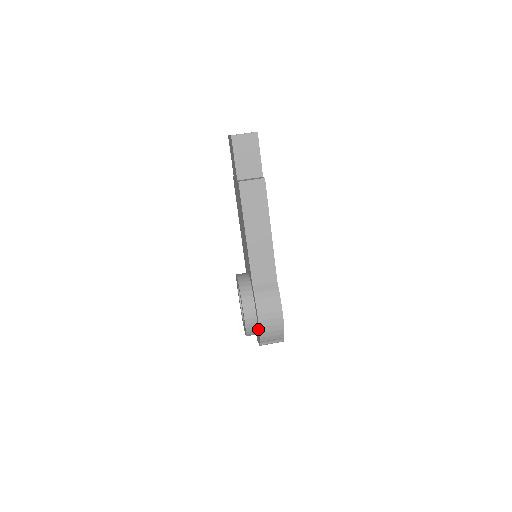
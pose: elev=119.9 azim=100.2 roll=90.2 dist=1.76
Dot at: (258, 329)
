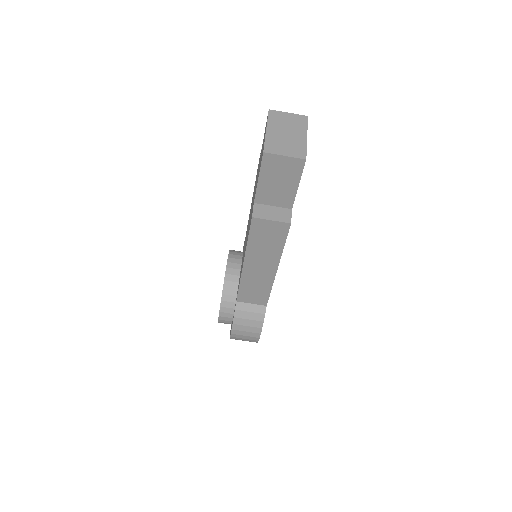
Dot at: occluded
